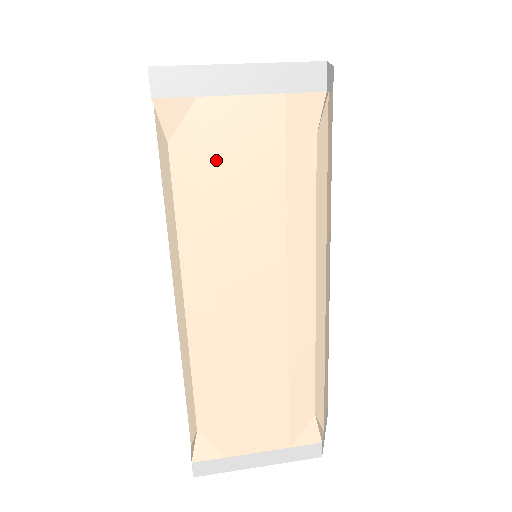
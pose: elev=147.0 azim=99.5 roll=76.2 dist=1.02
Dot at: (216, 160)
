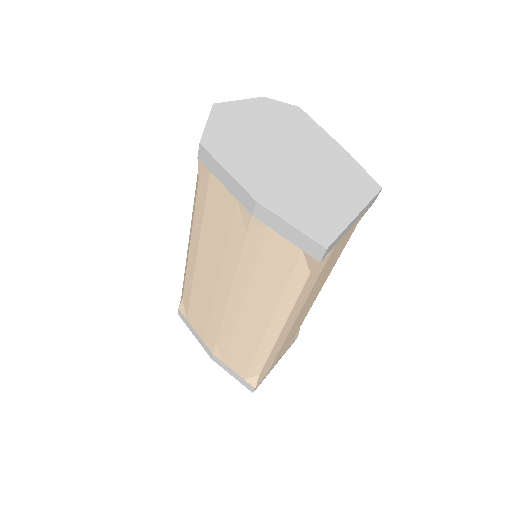
Dot at: (326, 266)
